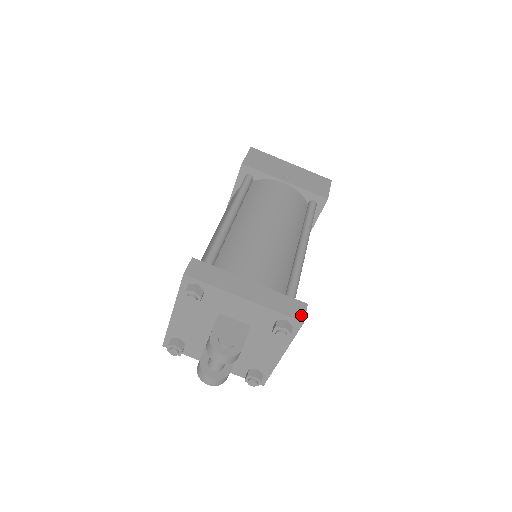
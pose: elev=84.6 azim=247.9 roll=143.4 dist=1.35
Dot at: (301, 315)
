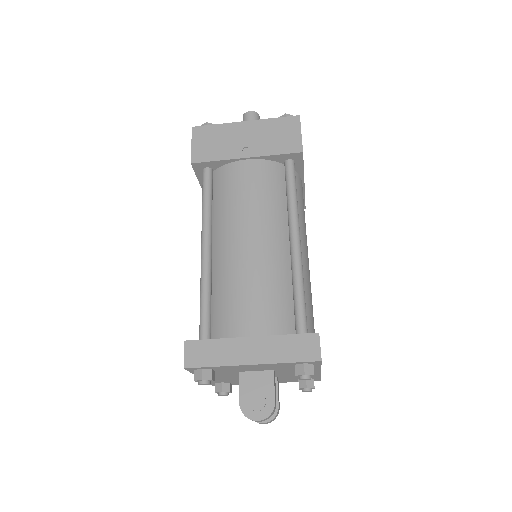
Dot at: (316, 353)
